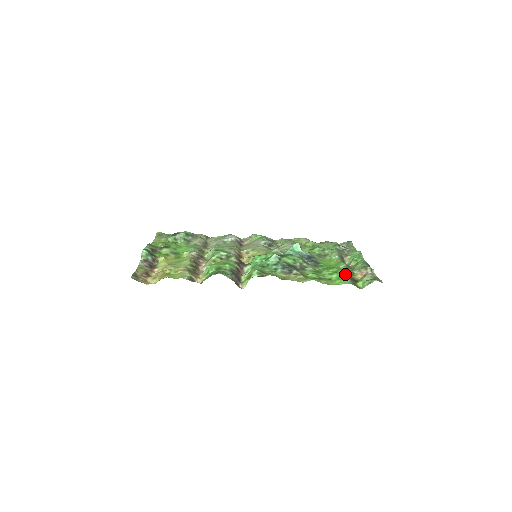
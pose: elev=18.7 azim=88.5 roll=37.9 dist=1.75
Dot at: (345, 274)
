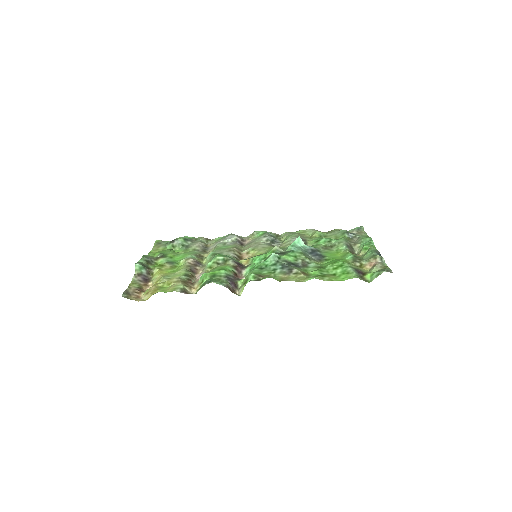
Dot at: (351, 267)
